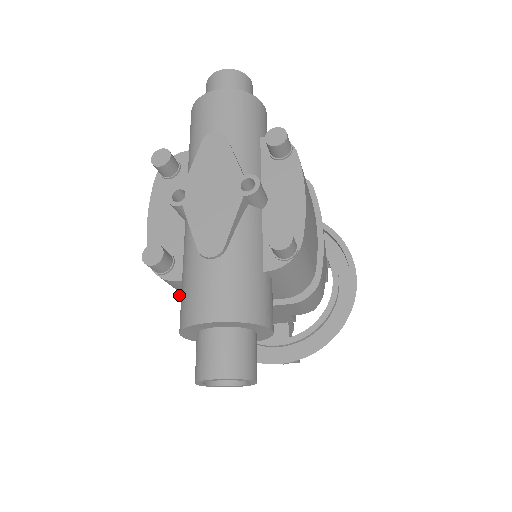
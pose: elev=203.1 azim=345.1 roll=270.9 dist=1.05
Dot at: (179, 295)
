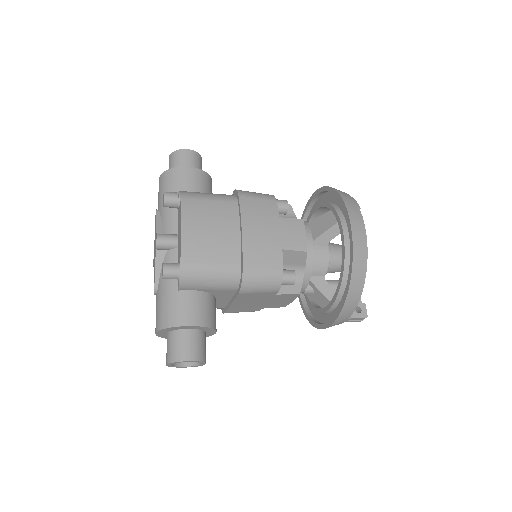
Dot at: occluded
